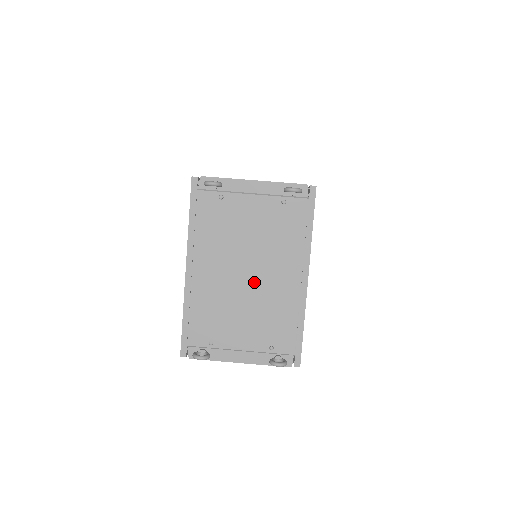
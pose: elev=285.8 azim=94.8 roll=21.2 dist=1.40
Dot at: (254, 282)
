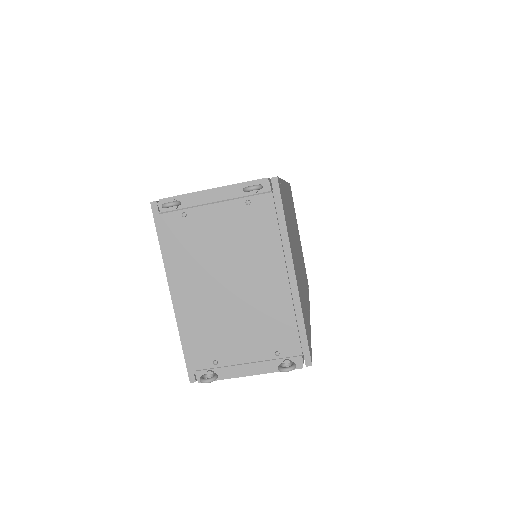
Dot at: (241, 291)
